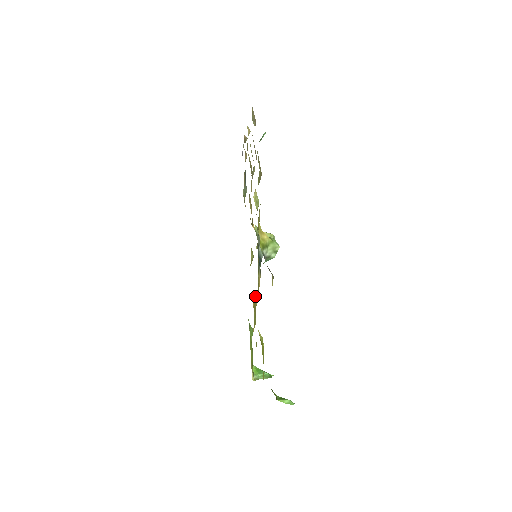
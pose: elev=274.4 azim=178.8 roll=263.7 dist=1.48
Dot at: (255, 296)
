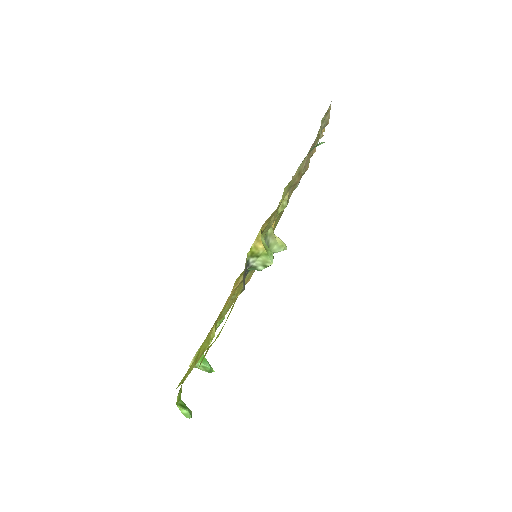
Dot at: occluded
